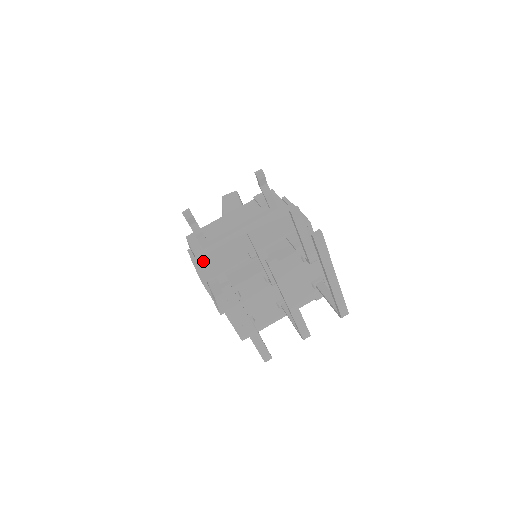
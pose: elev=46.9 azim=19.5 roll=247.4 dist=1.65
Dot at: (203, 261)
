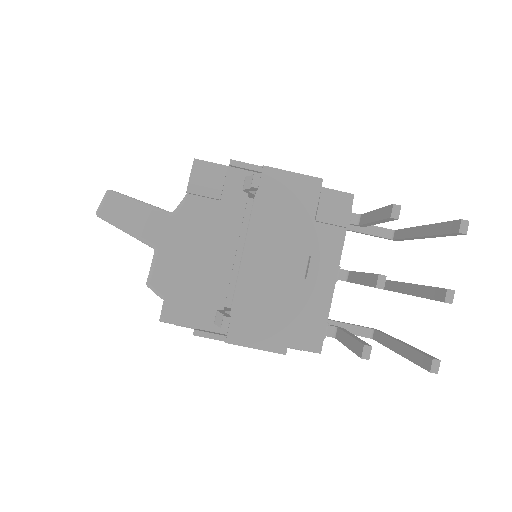
Dot at: (250, 332)
